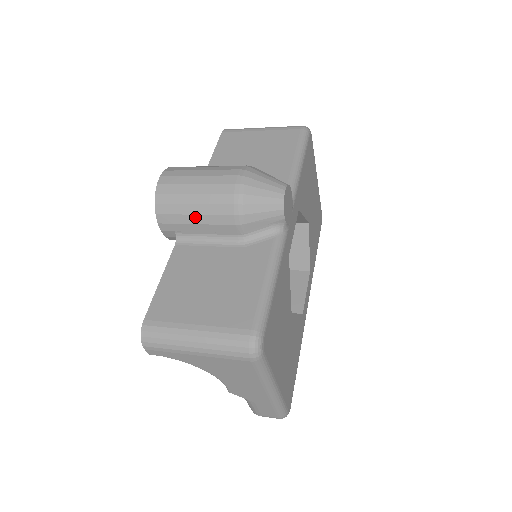
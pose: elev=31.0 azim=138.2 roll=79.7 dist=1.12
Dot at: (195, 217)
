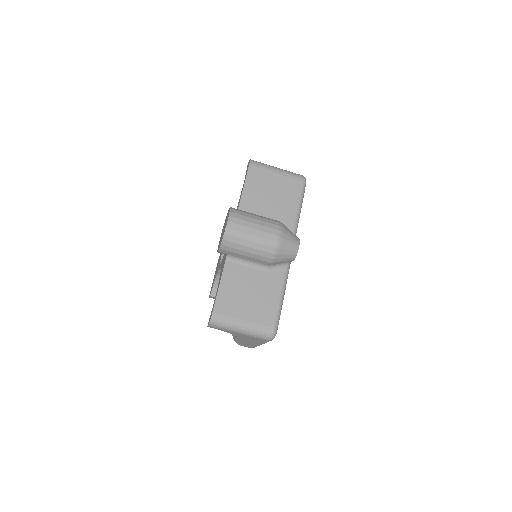
Dot at: (246, 253)
